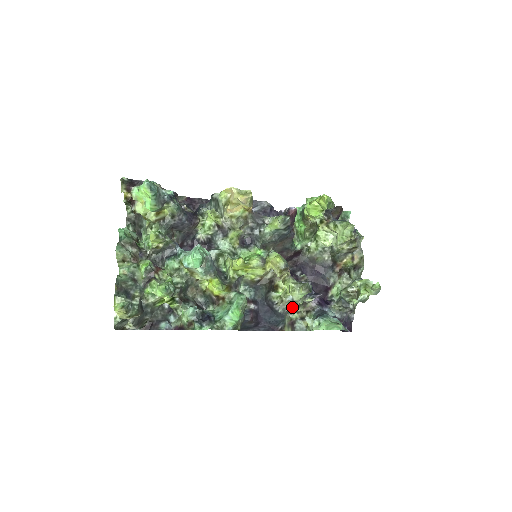
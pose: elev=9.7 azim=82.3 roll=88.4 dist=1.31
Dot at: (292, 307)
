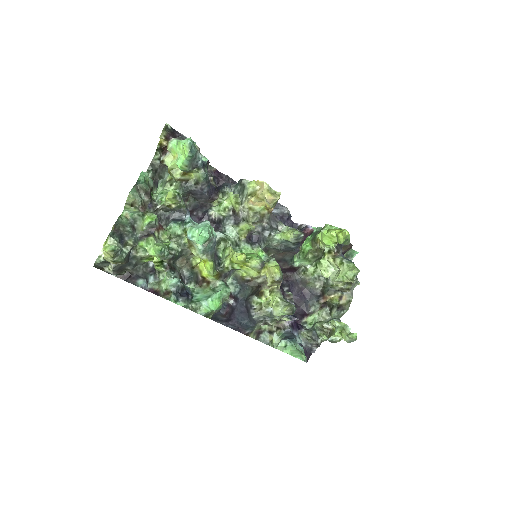
Dot at: (267, 319)
